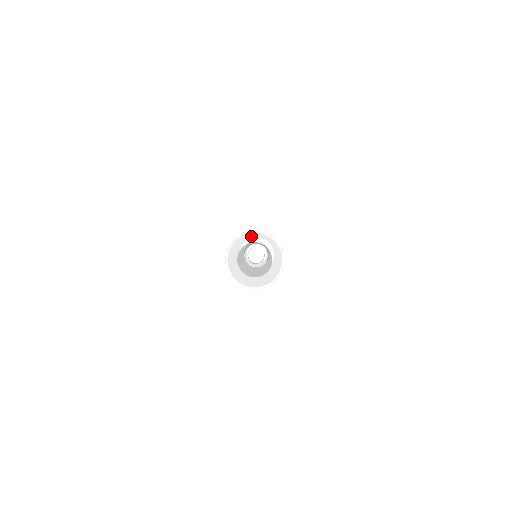
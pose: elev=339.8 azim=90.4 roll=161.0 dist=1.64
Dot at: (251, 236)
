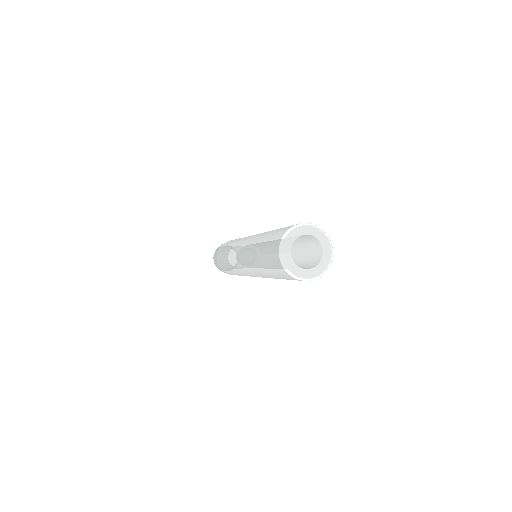
Dot at: (300, 229)
